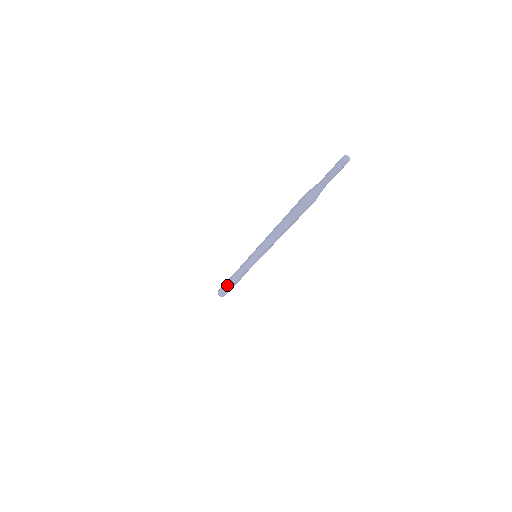
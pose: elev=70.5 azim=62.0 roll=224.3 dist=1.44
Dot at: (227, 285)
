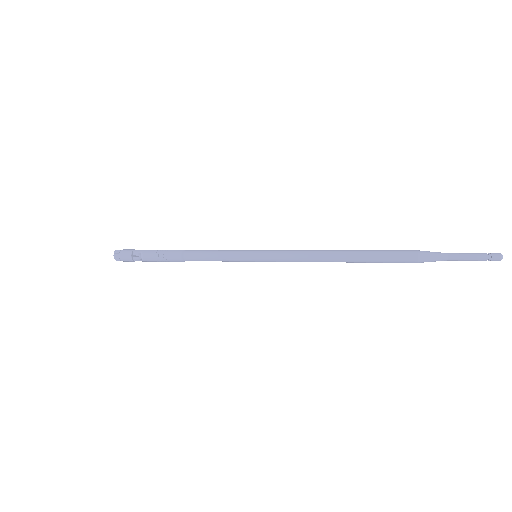
Dot at: (156, 253)
